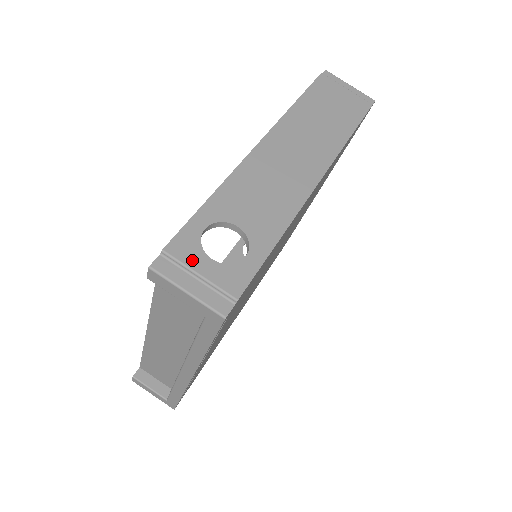
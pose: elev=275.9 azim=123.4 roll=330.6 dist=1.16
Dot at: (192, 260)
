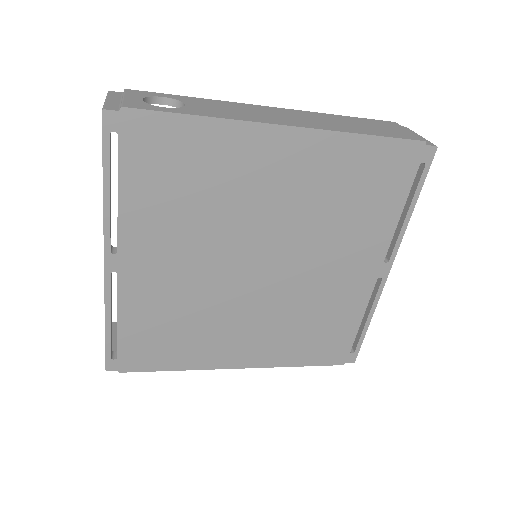
Dot at: (132, 95)
